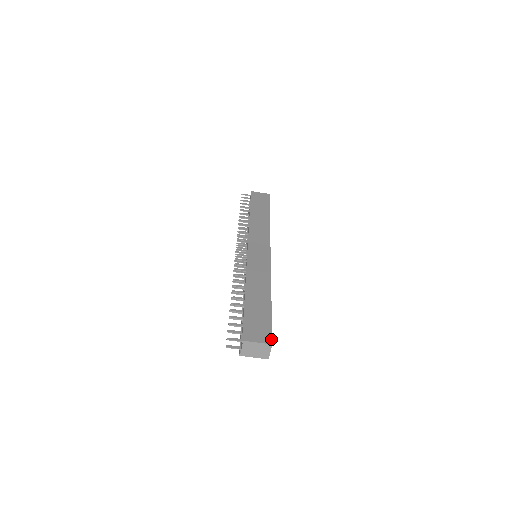
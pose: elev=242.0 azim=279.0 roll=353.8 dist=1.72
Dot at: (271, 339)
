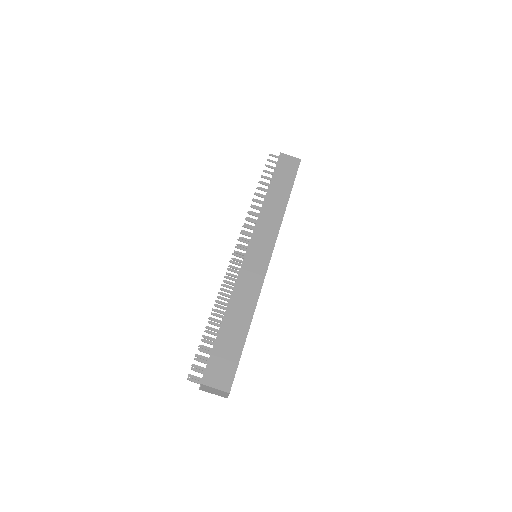
Dot at: (231, 386)
